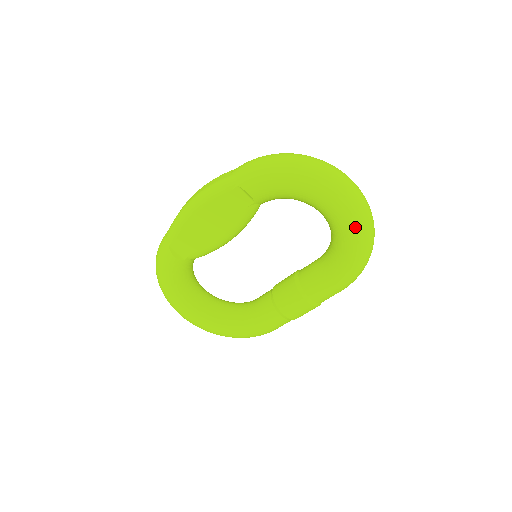
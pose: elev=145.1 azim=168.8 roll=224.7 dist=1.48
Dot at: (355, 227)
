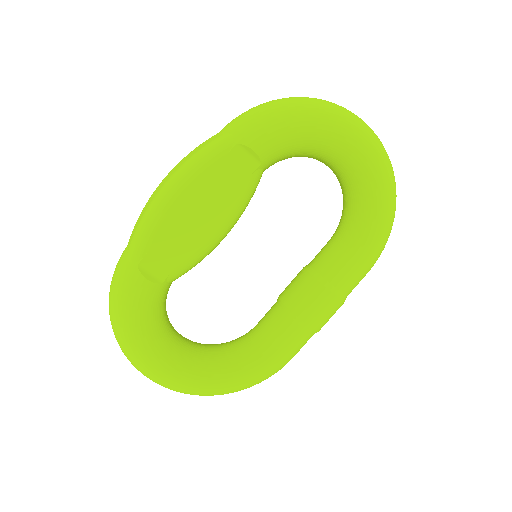
Dot at: (384, 173)
